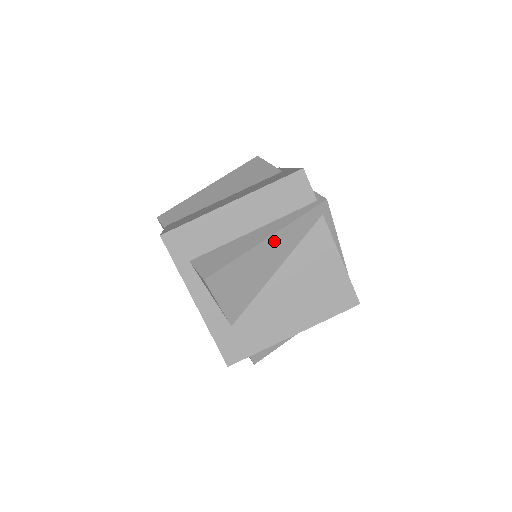
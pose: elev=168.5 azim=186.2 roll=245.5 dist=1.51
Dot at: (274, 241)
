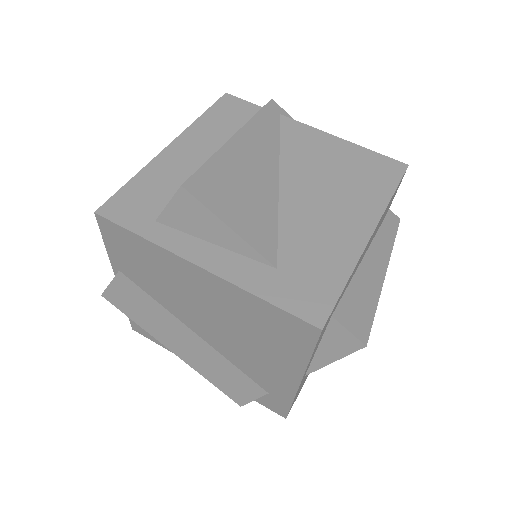
Dot at: (246, 140)
